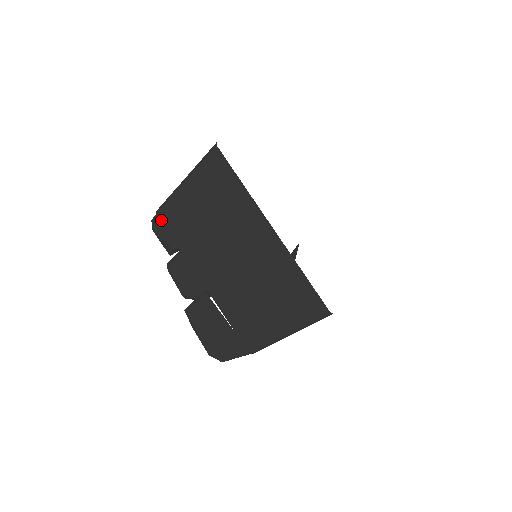
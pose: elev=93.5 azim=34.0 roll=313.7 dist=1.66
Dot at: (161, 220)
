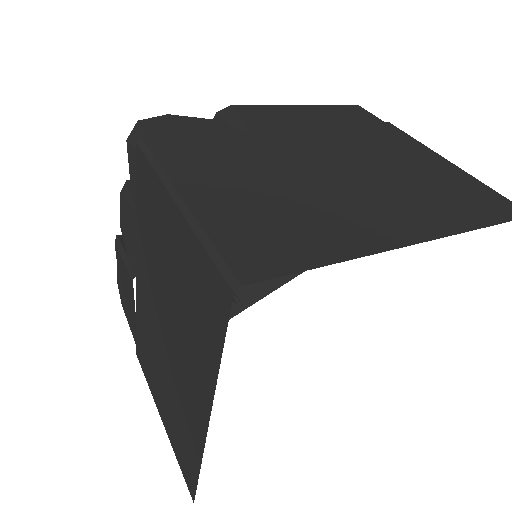
Dot at: (136, 158)
